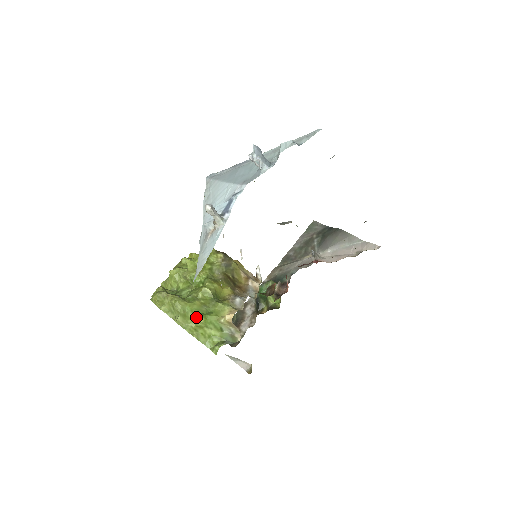
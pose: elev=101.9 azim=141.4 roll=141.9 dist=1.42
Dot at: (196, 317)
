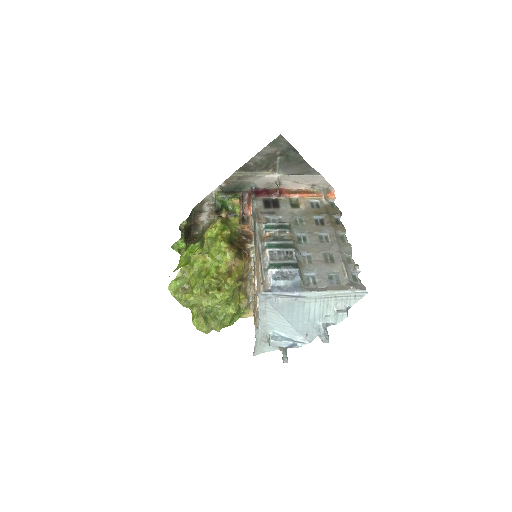
Dot at: occluded
